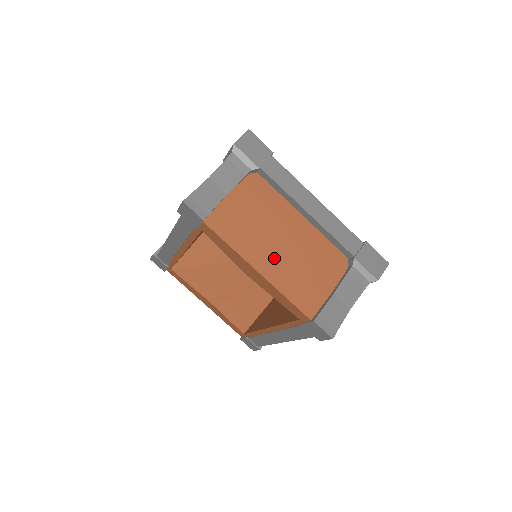
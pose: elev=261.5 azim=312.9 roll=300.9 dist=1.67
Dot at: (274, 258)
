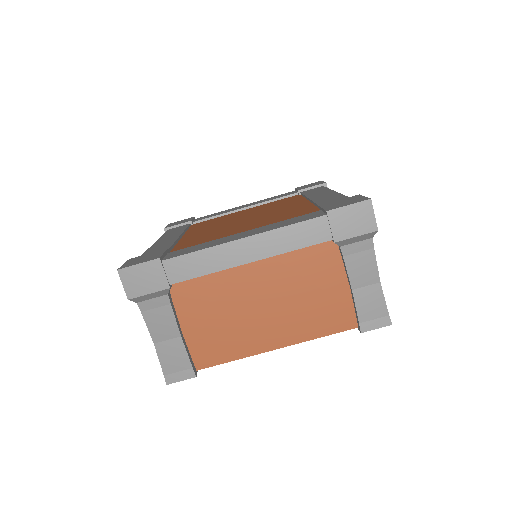
Dot at: (274, 324)
